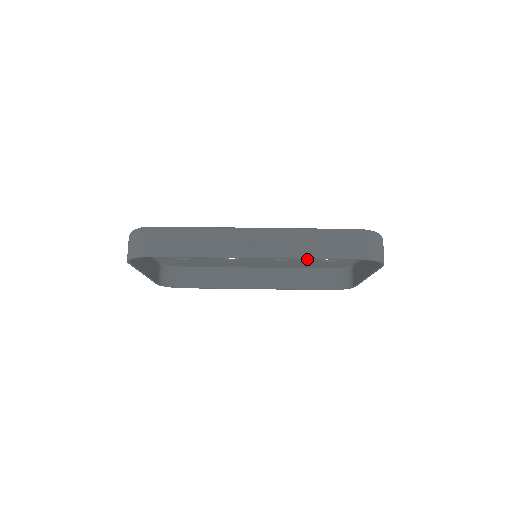
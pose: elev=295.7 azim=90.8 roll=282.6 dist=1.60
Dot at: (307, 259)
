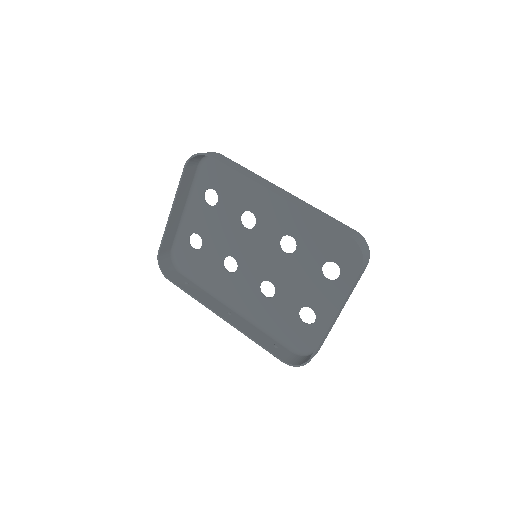
Dot at: (287, 303)
